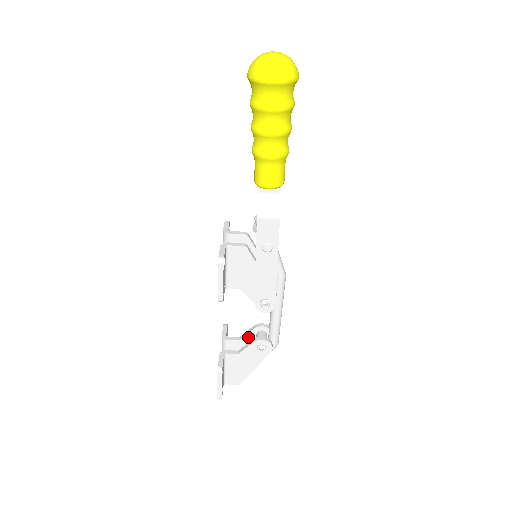
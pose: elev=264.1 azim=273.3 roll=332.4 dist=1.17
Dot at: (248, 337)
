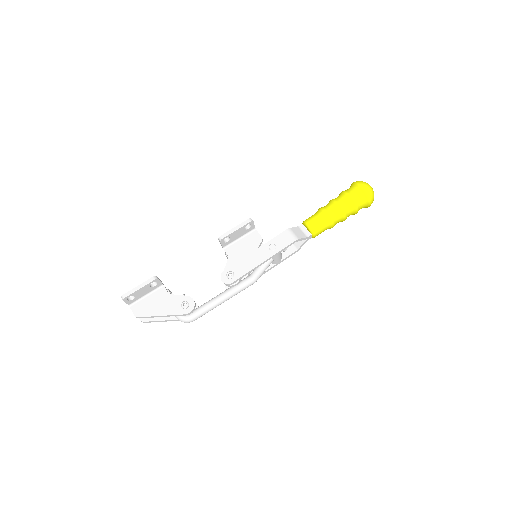
Dot at: occluded
